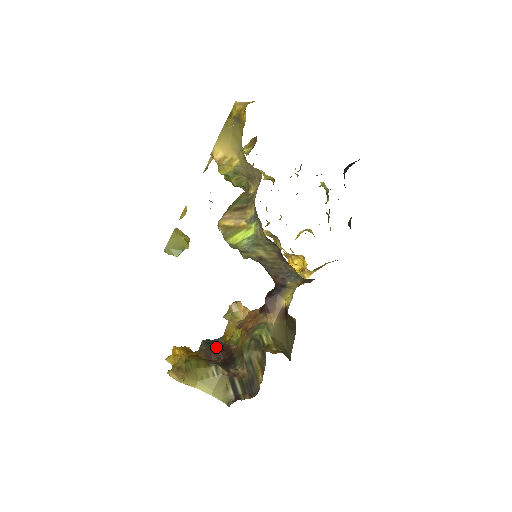
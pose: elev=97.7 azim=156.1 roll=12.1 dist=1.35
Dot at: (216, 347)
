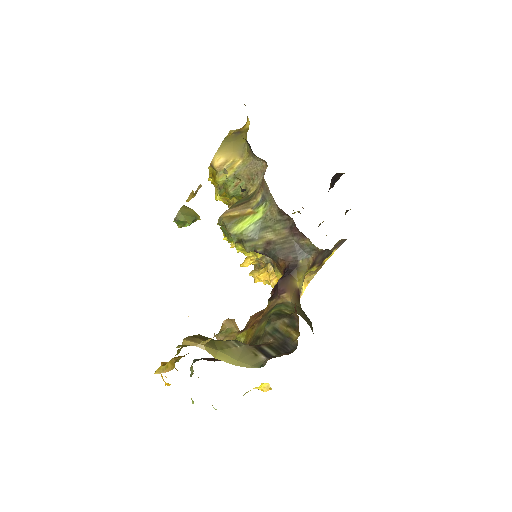
Dot at: occluded
